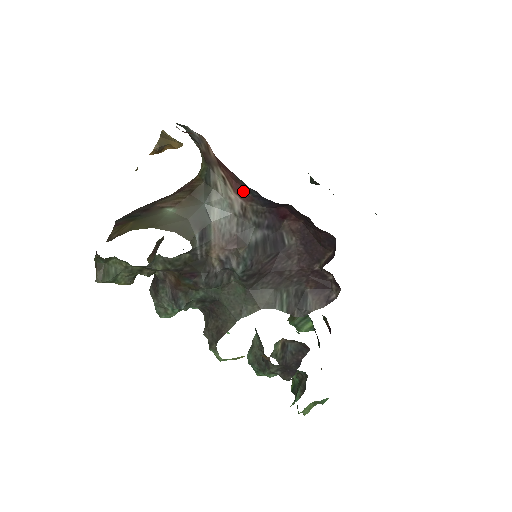
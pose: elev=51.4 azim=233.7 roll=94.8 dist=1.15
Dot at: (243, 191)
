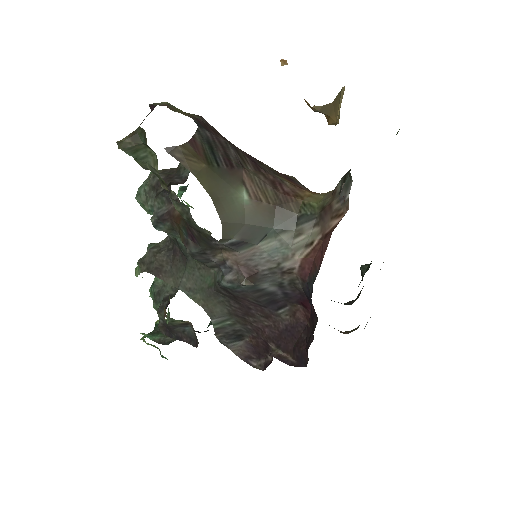
Dot at: (308, 270)
